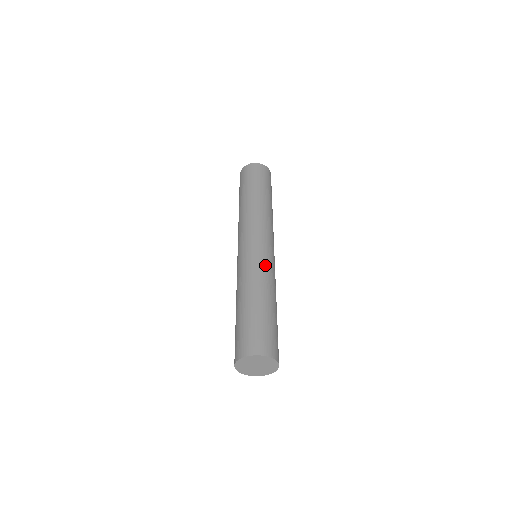
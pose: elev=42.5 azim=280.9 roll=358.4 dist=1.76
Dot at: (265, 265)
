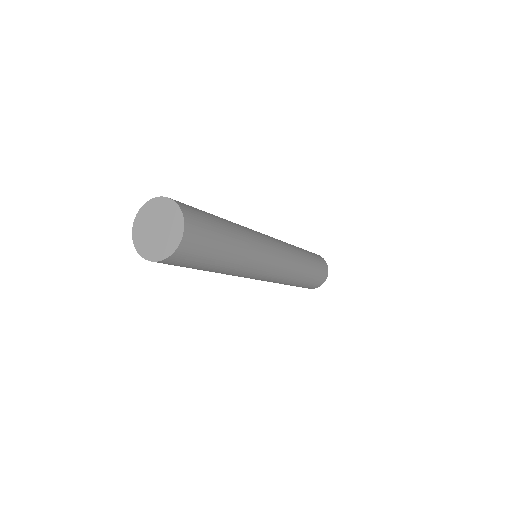
Dot at: occluded
